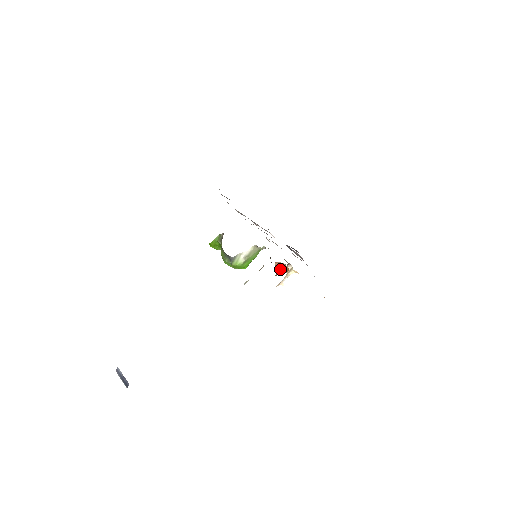
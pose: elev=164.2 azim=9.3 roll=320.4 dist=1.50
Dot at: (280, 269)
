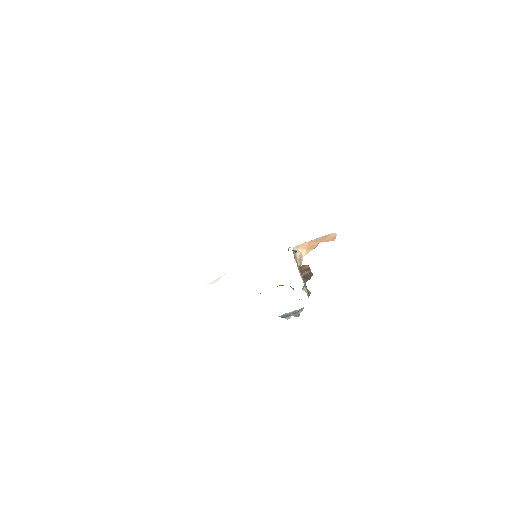
Dot at: (308, 273)
